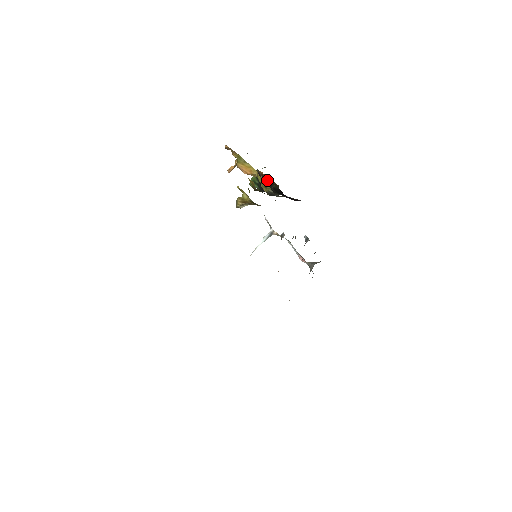
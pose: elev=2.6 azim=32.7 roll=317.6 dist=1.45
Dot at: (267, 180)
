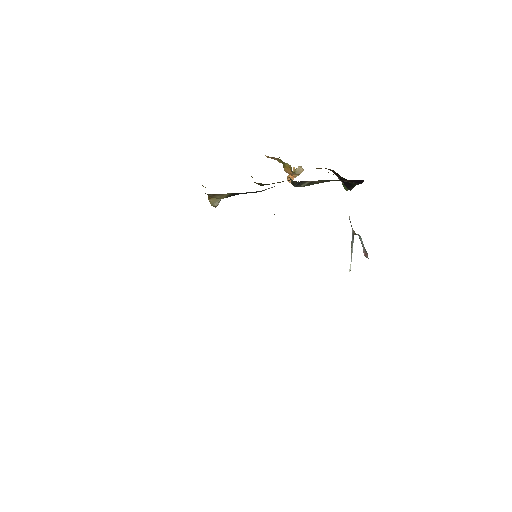
Dot at: (337, 174)
